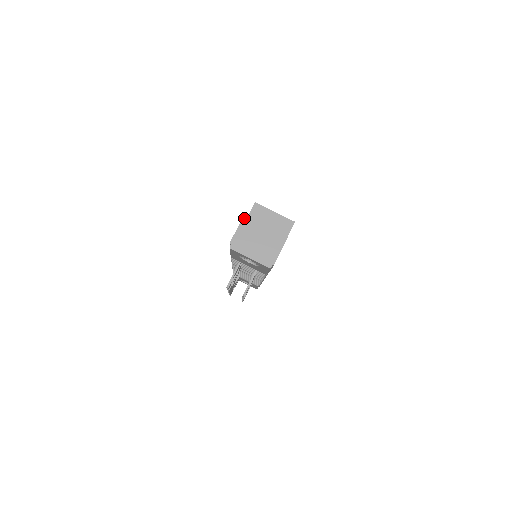
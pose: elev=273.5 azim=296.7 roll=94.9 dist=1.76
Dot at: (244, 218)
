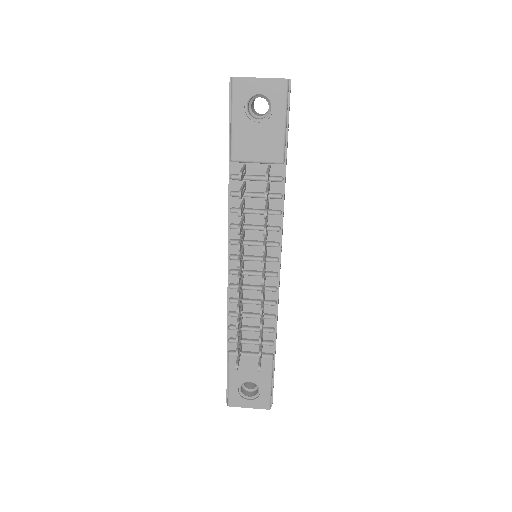
Dot at: occluded
